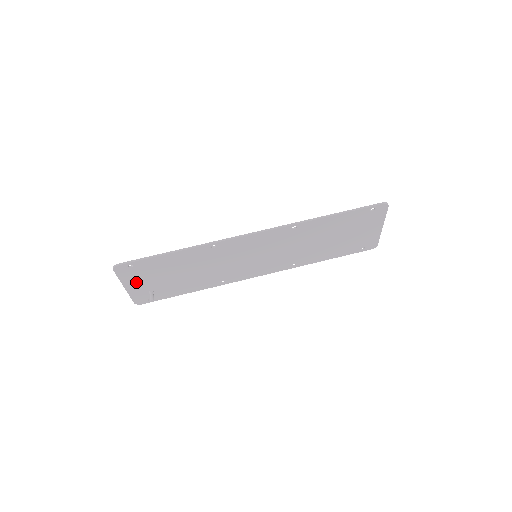
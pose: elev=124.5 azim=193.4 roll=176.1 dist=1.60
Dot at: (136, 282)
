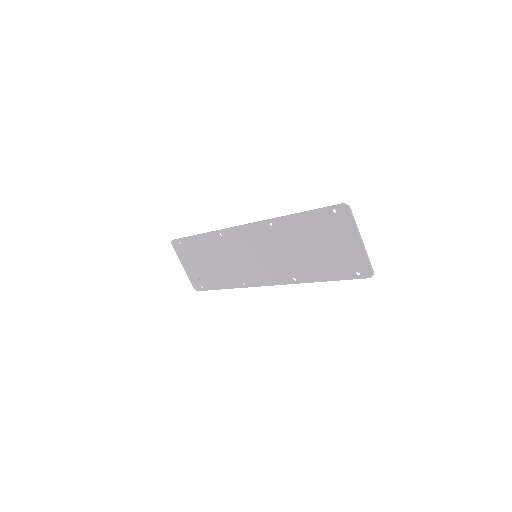
Dot at: (188, 262)
